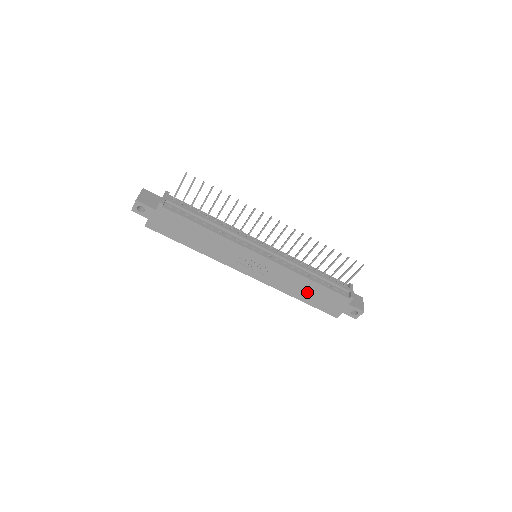
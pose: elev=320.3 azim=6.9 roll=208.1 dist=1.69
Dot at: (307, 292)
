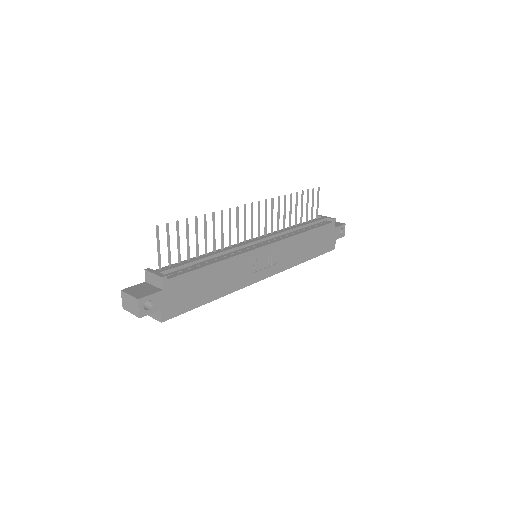
Dot at: (309, 247)
